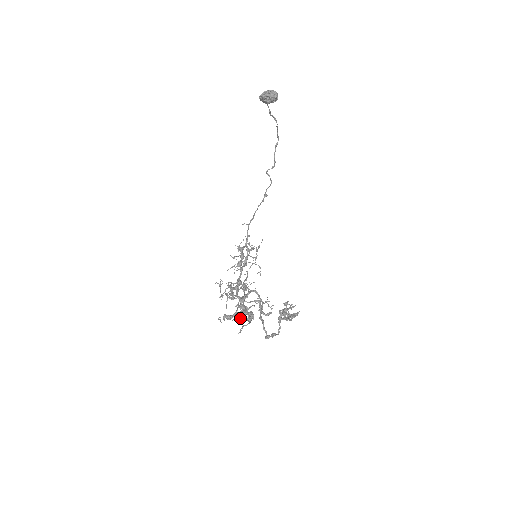
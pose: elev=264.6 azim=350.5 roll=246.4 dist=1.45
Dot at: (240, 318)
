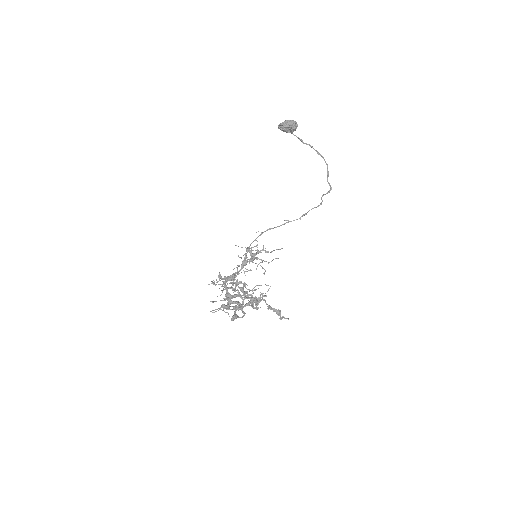
Dot at: (228, 306)
